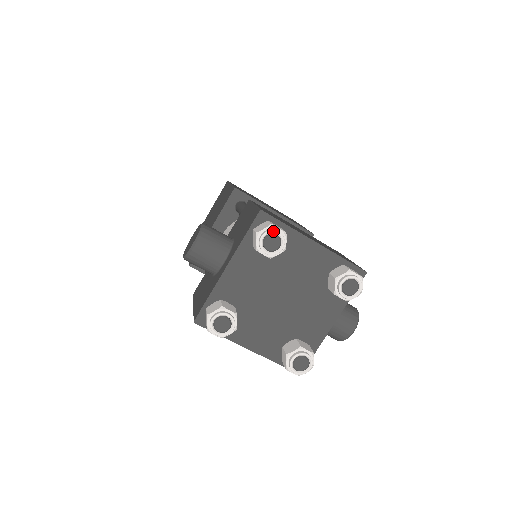
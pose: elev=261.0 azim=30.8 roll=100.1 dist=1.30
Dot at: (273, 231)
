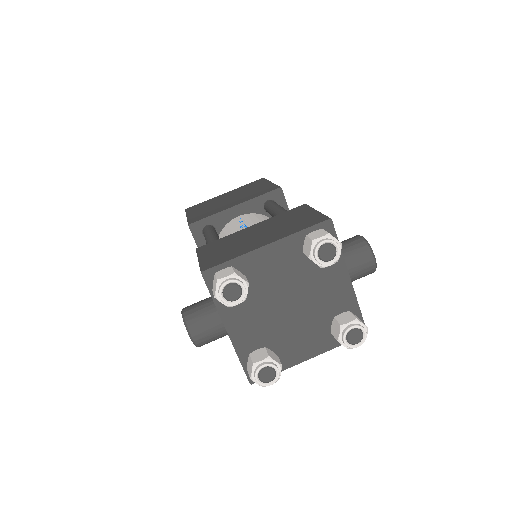
Dot at: (223, 285)
